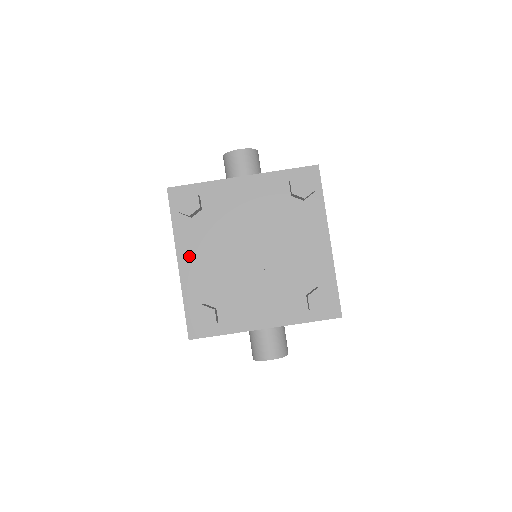
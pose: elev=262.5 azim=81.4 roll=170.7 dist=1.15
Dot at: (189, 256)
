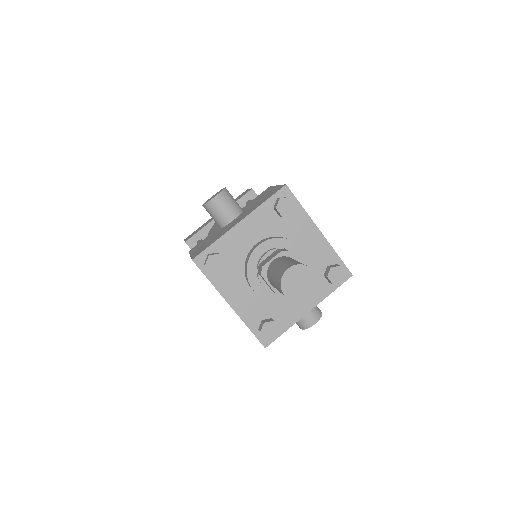
Dot at: (234, 296)
